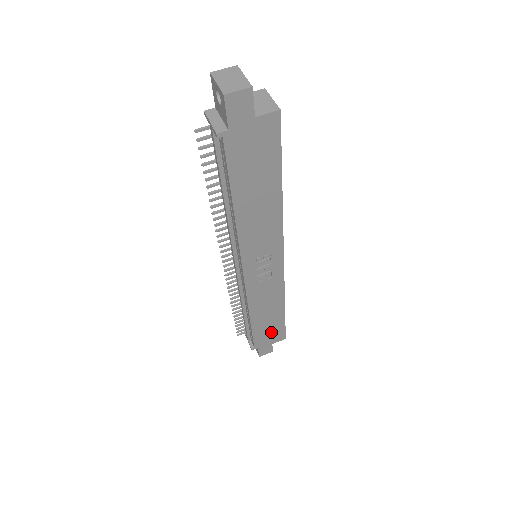
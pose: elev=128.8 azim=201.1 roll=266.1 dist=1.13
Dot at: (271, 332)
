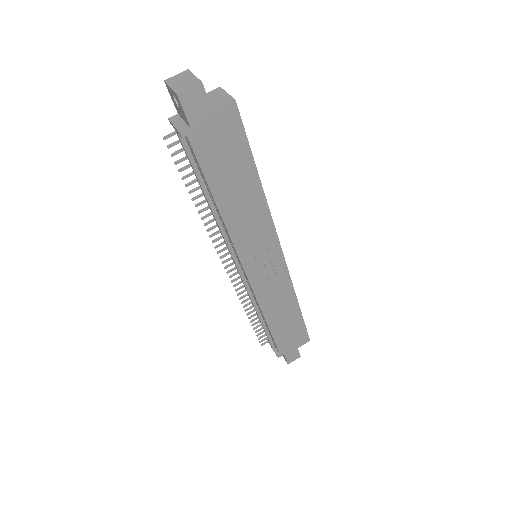
Dot at: (293, 335)
